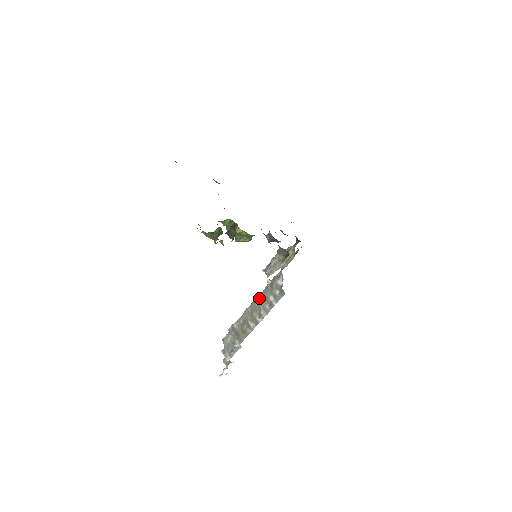
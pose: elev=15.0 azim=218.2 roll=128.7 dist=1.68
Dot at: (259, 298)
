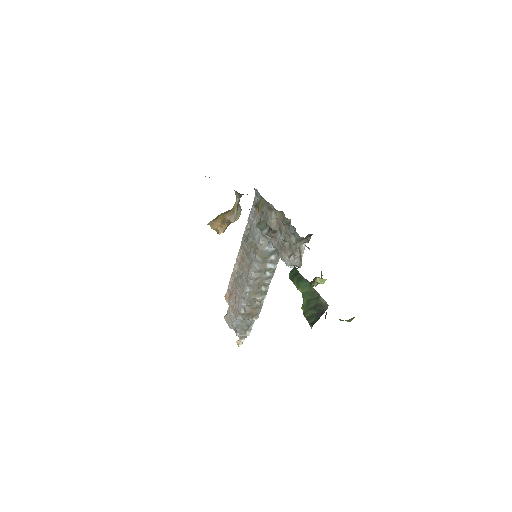
Dot at: (256, 275)
